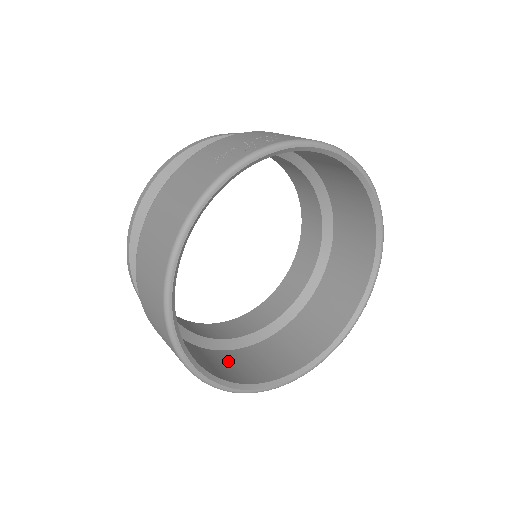
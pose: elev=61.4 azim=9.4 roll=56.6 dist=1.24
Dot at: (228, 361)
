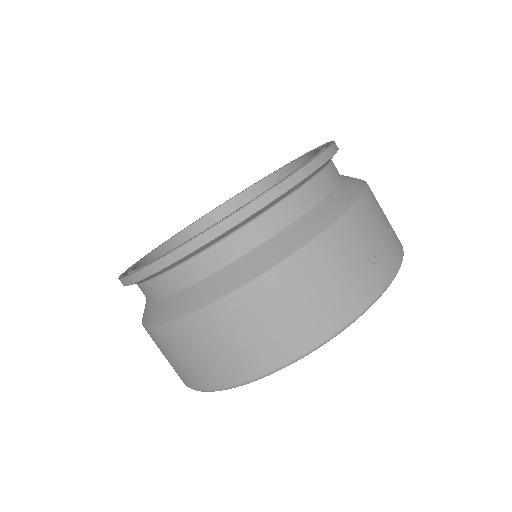
Dot at: occluded
